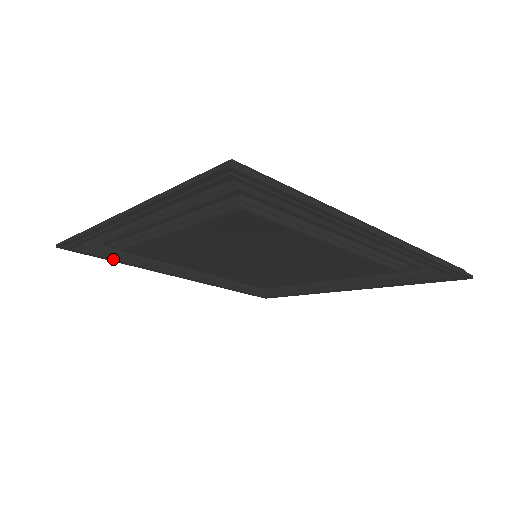
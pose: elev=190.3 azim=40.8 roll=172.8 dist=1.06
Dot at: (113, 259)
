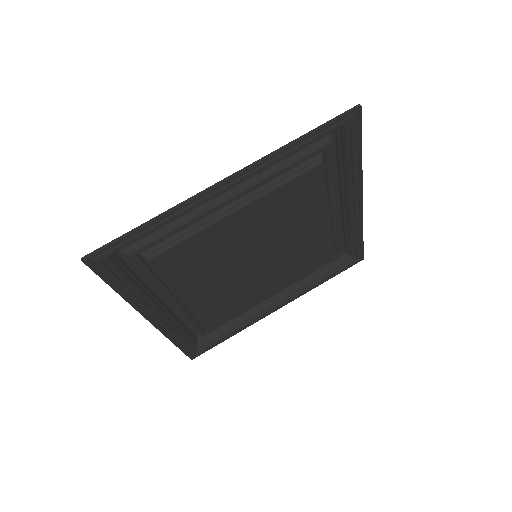
Dot at: (225, 337)
